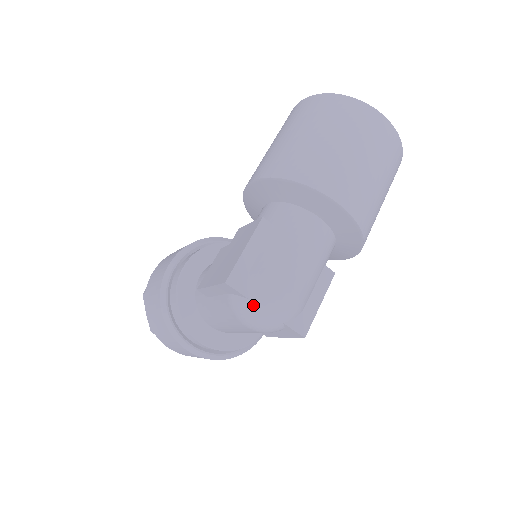
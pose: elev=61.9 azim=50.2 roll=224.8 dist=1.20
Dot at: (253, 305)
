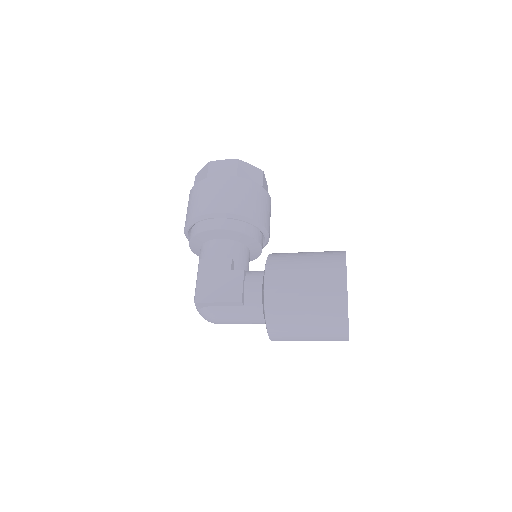
Dot at: (199, 311)
